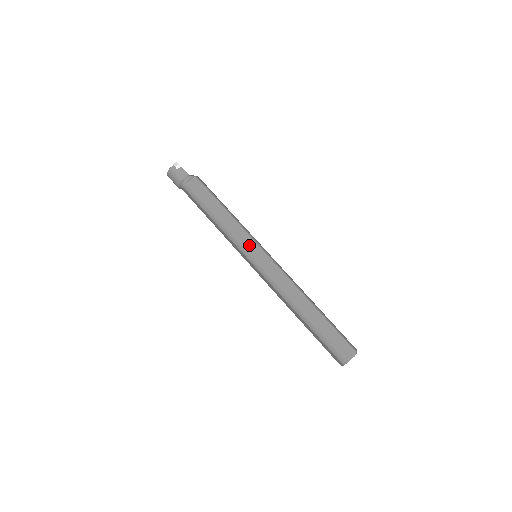
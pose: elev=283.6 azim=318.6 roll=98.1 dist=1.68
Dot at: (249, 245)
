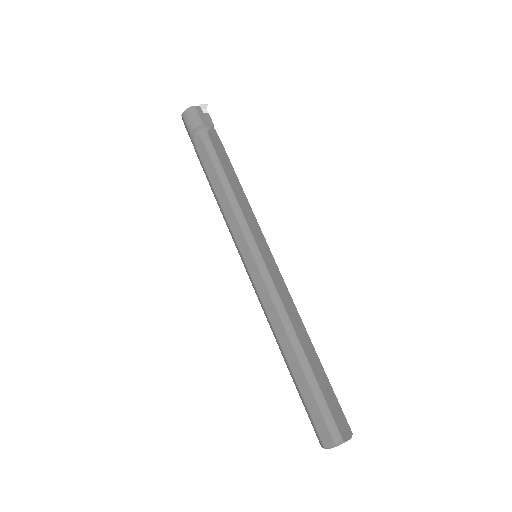
Dot at: (258, 236)
